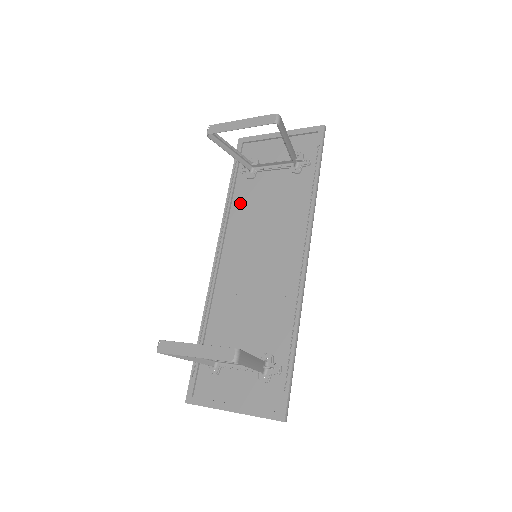
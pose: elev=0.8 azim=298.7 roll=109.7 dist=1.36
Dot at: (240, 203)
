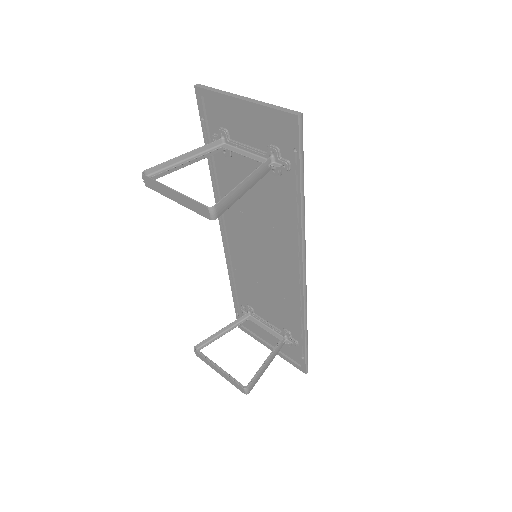
Dot at: (226, 183)
